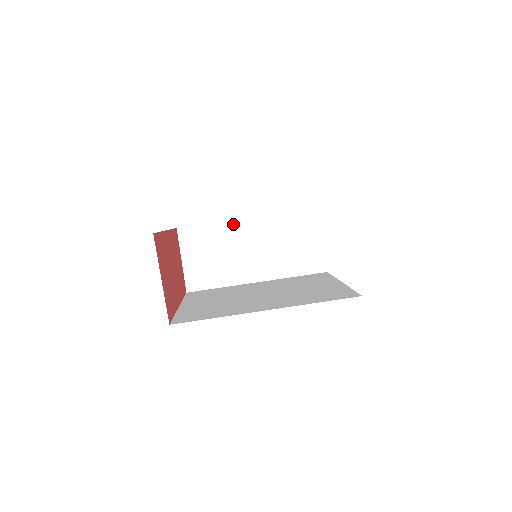
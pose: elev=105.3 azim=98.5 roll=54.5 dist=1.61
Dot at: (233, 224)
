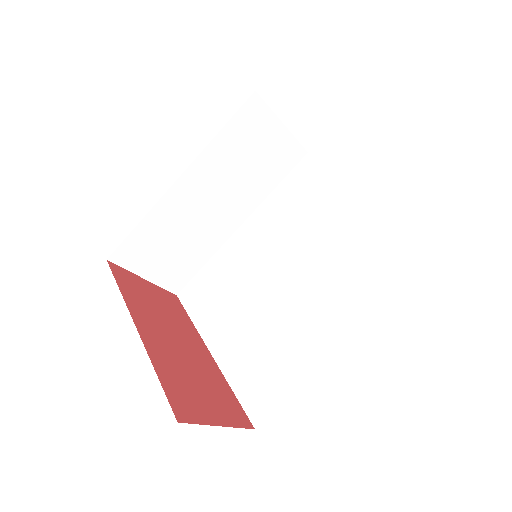
Dot at: (167, 199)
